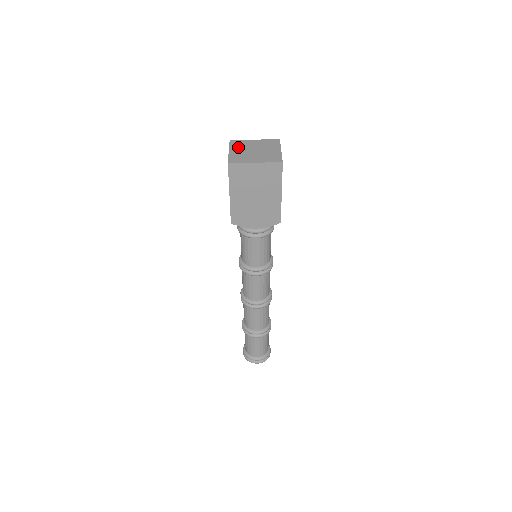
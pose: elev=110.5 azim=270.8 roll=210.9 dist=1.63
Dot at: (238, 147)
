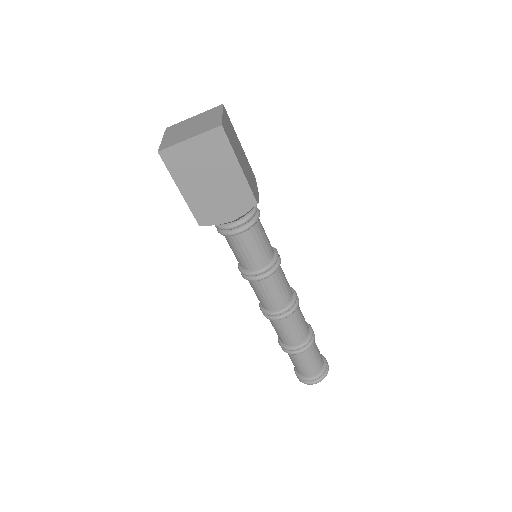
Dot at: (173, 131)
